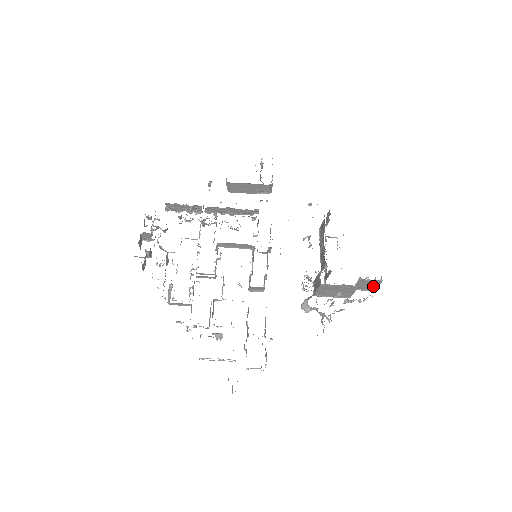
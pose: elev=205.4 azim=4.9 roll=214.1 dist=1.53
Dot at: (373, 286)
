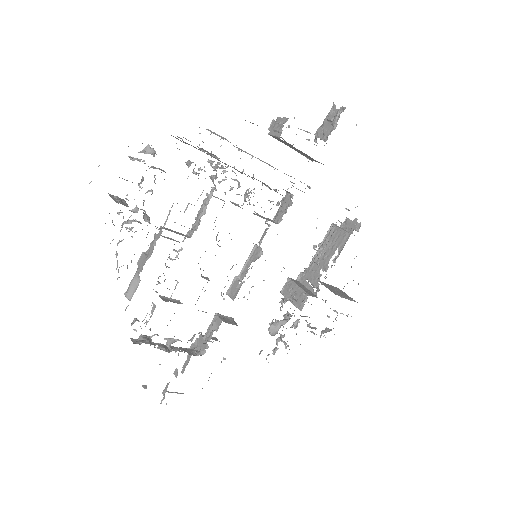
Dot at: occluded
